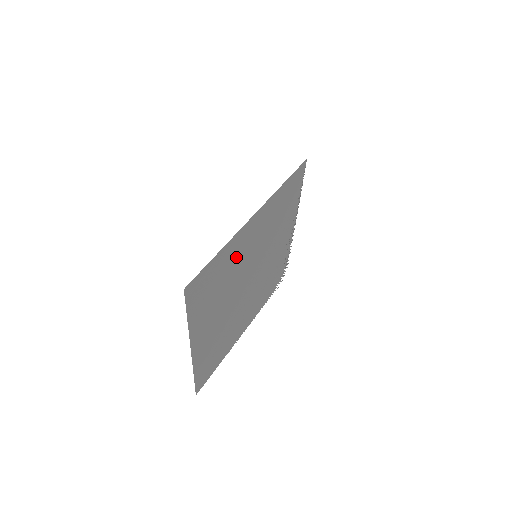
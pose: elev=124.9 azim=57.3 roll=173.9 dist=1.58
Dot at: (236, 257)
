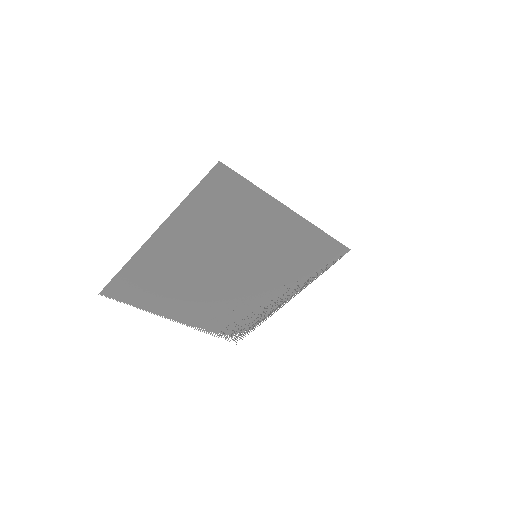
Dot at: (253, 221)
